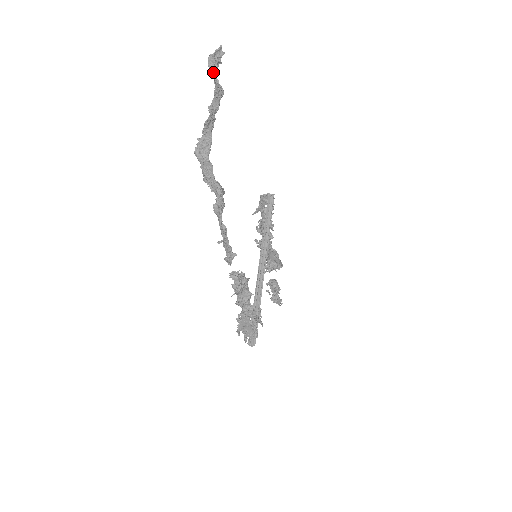
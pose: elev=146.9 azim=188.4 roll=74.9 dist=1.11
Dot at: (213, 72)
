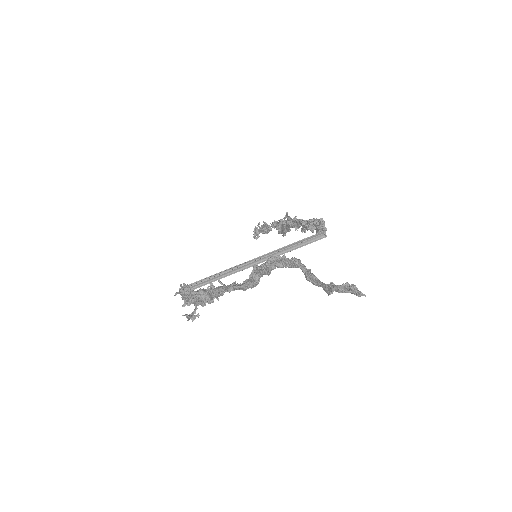
Dot at: (337, 288)
